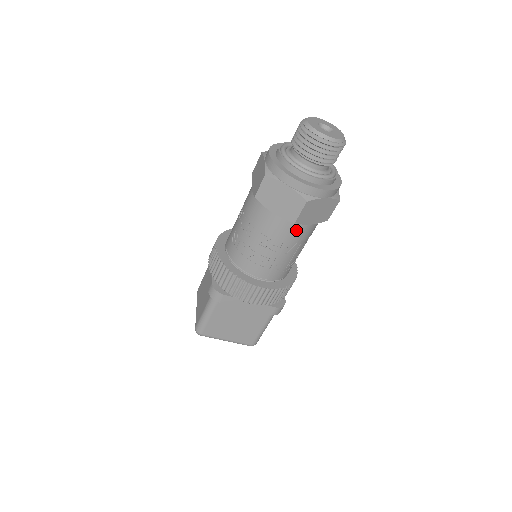
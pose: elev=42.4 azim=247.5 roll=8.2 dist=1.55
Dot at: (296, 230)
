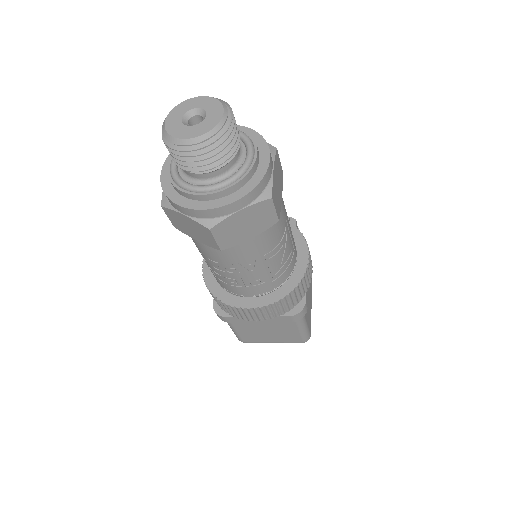
Dot at: (238, 250)
